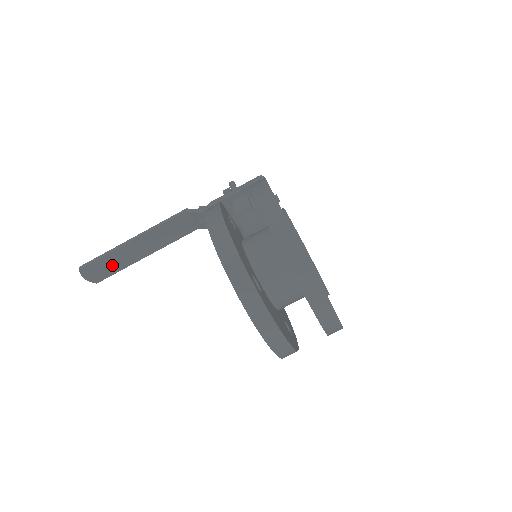
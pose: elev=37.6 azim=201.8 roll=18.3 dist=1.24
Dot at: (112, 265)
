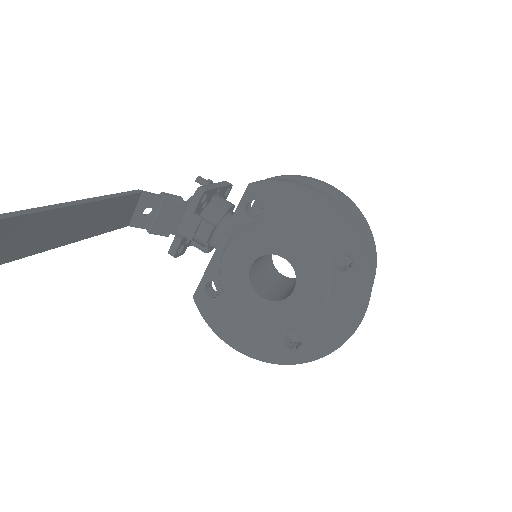
Dot at: (25, 239)
